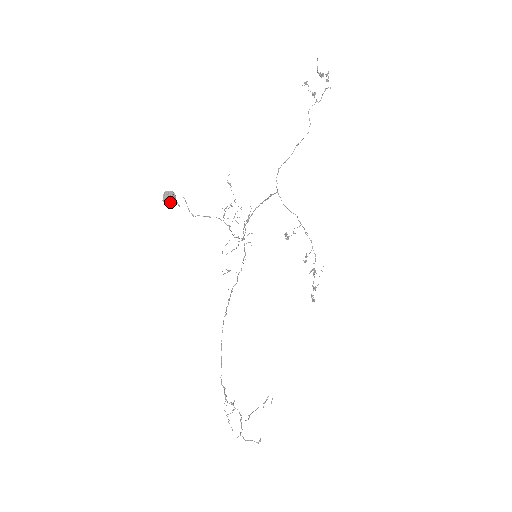
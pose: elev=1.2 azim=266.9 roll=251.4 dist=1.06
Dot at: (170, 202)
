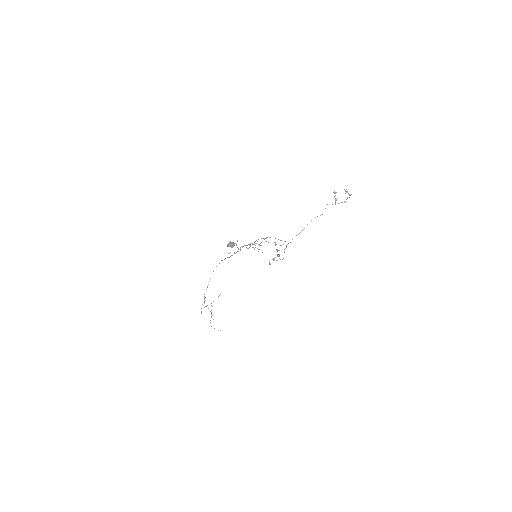
Dot at: (231, 247)
